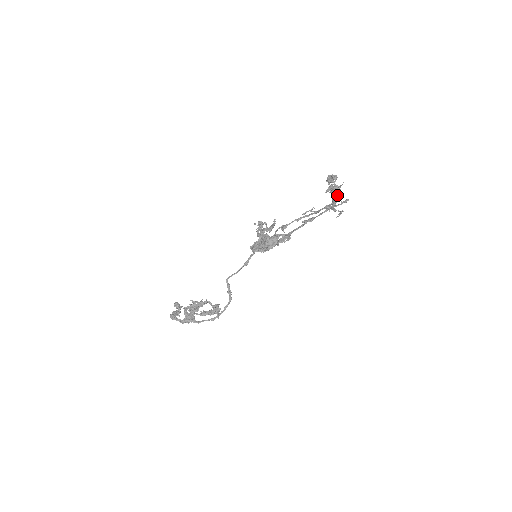
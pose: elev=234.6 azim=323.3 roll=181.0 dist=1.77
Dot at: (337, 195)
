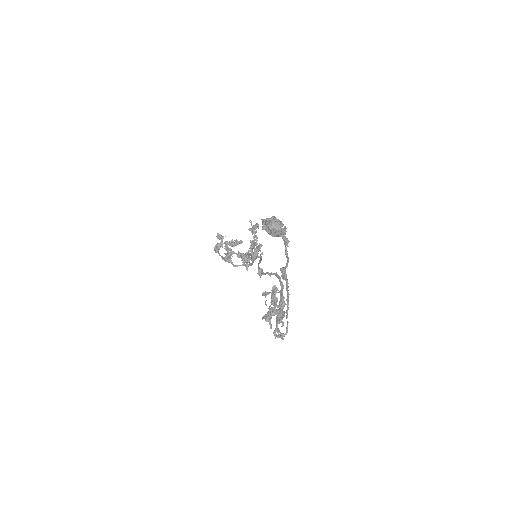
Dot at: (279, 318)
